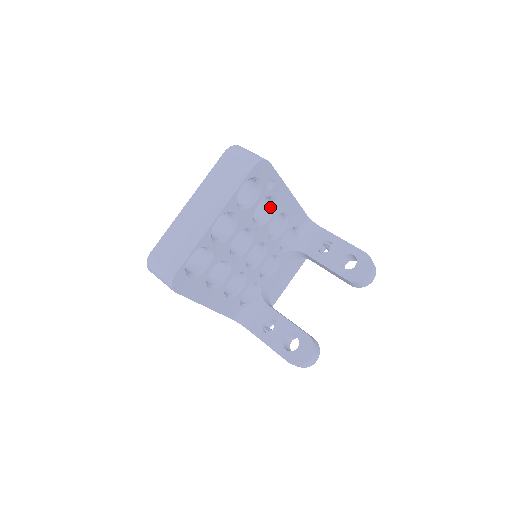
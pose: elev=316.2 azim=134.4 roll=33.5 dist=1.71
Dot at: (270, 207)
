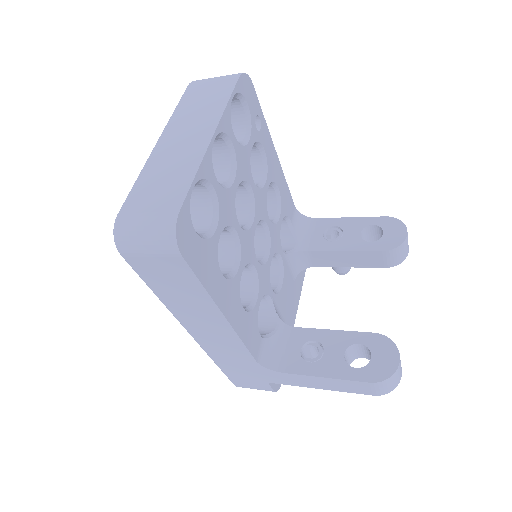
Dot at: (260, 169)
